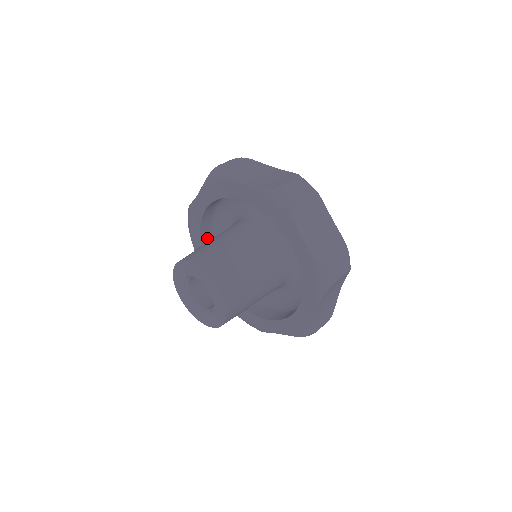
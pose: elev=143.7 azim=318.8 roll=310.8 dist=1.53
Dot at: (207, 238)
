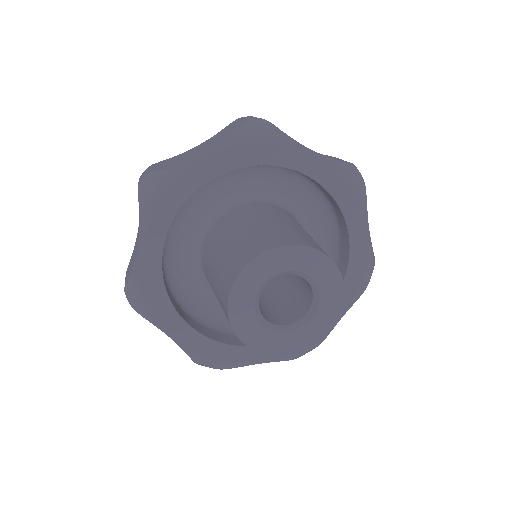
Dot at: occluded
